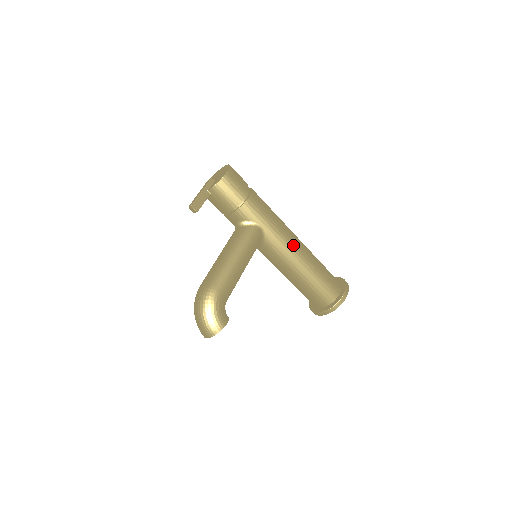
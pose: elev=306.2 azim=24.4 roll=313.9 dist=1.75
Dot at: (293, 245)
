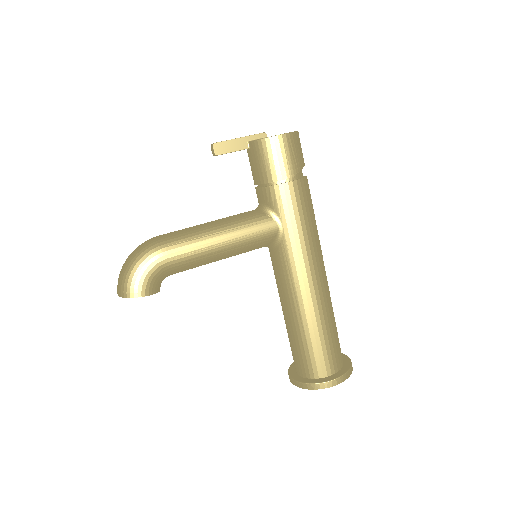
Dot at: (308, 276)
